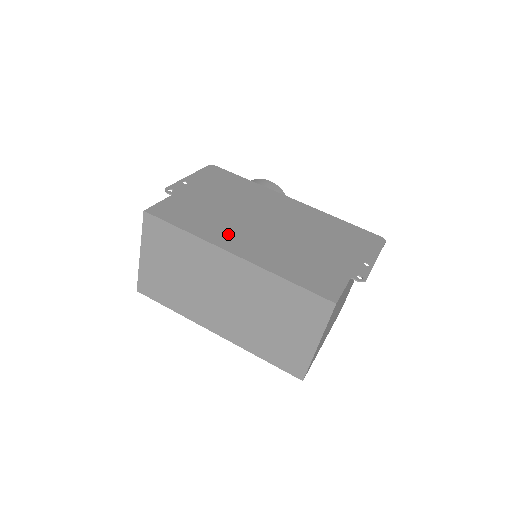
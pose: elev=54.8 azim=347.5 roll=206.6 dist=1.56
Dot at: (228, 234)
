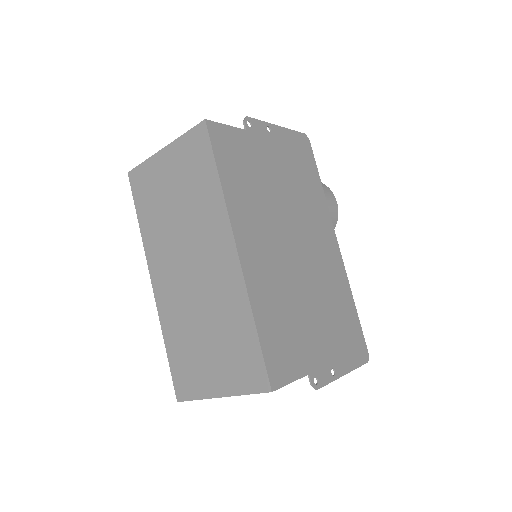
Dot at: (253, 223)
